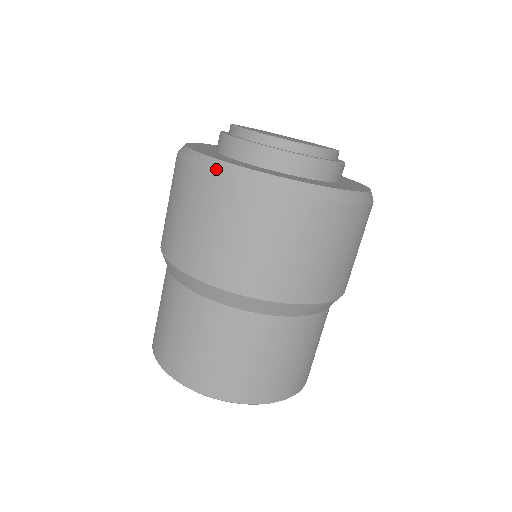
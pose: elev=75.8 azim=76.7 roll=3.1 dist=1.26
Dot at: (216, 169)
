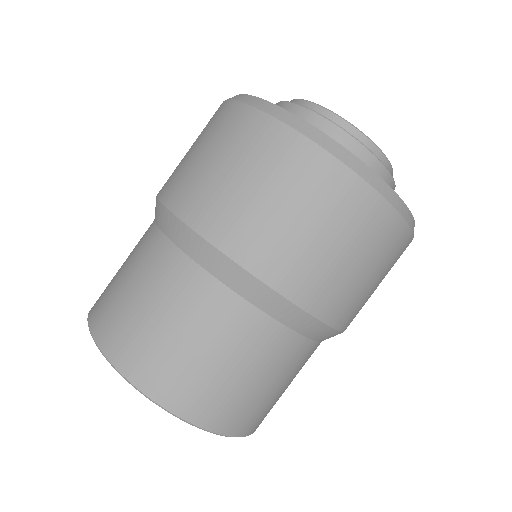
Dot at: (363, 174)
